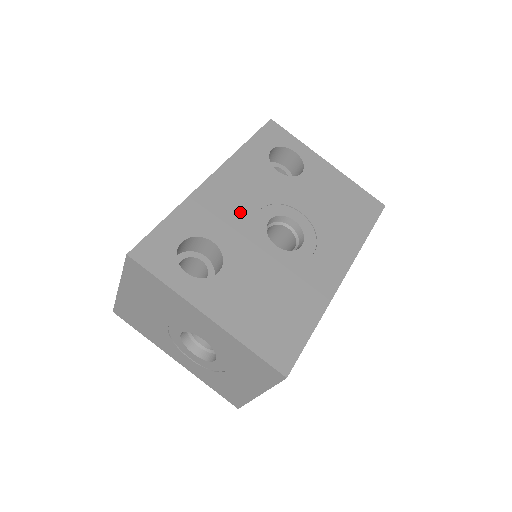
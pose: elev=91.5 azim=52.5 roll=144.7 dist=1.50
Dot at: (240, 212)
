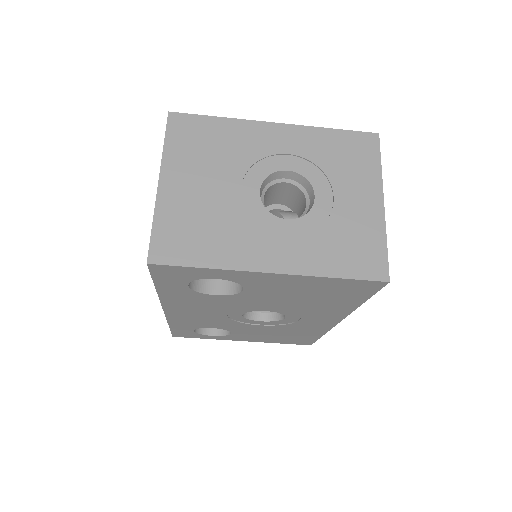
Dot at: (213, 318)
